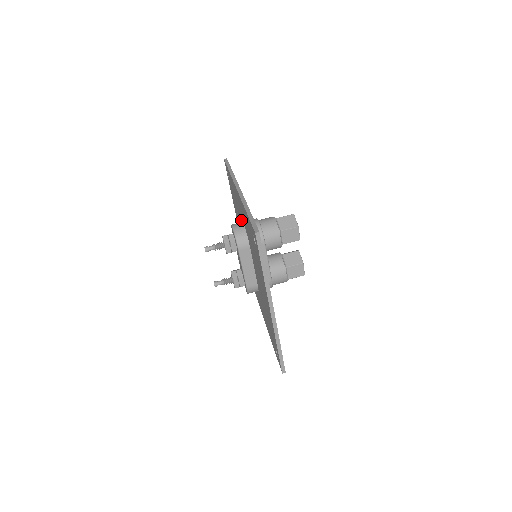
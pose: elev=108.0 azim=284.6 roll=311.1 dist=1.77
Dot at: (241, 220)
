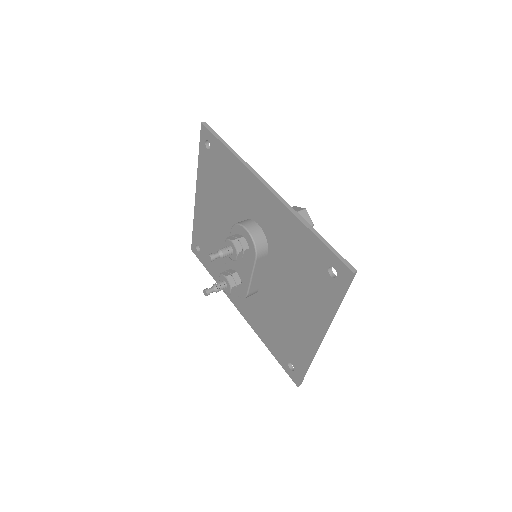
Dot at: (242, 214)
